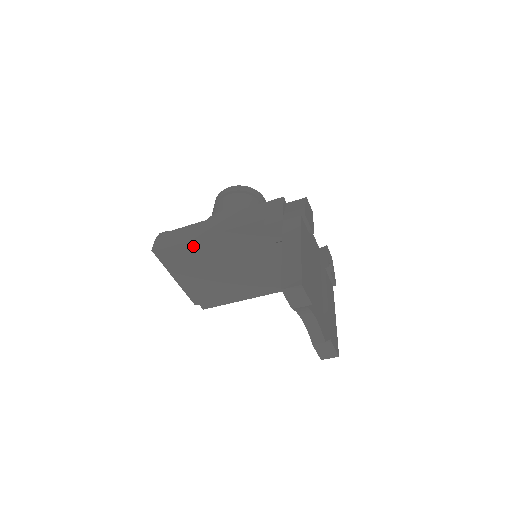
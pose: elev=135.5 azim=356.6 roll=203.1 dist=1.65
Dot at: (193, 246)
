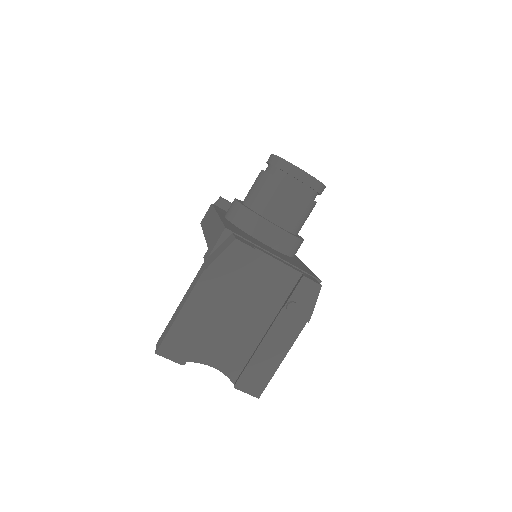
Dot at: occluded
